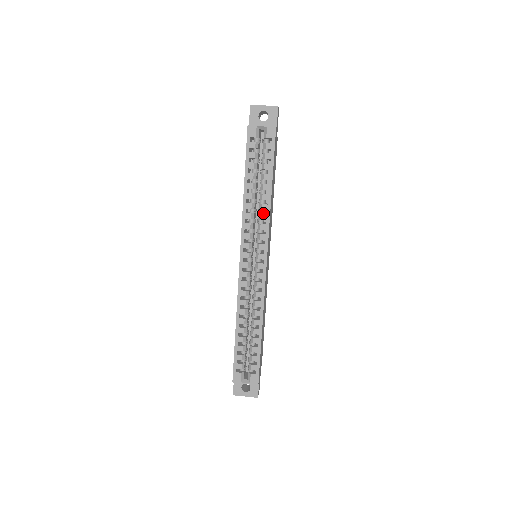
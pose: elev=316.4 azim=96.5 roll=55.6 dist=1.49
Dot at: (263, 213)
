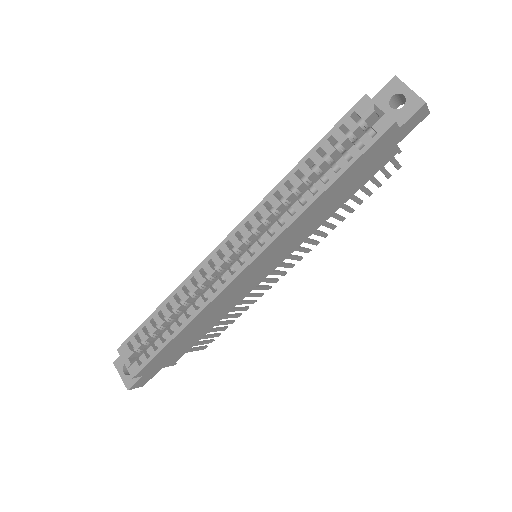
Dot at: (292, 212)
